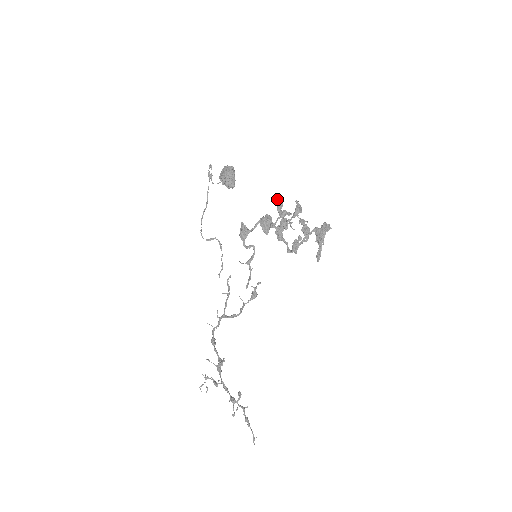
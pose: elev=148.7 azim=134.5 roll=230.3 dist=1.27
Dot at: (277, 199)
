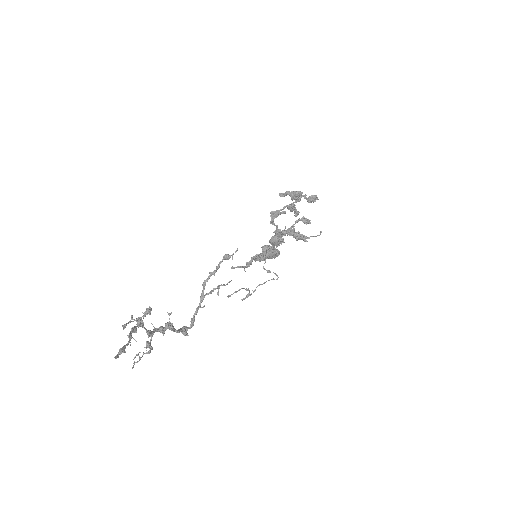
Dot at: occluded
